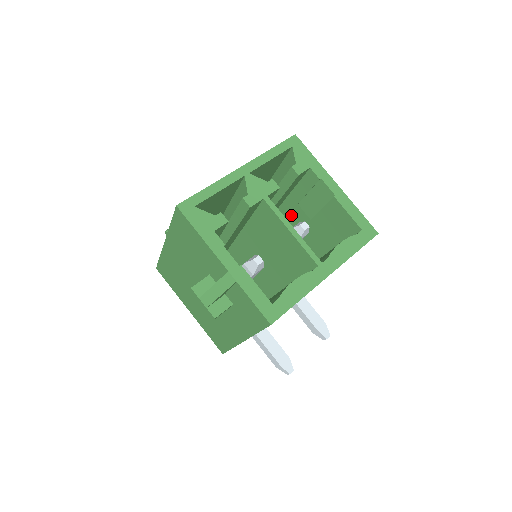
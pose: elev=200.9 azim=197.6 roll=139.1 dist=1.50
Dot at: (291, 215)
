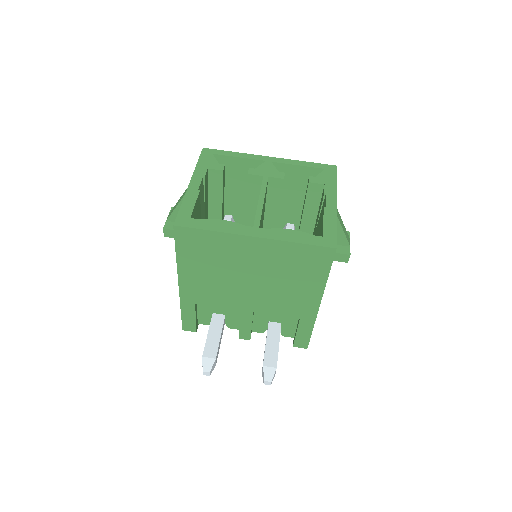
Dot at: occluded
